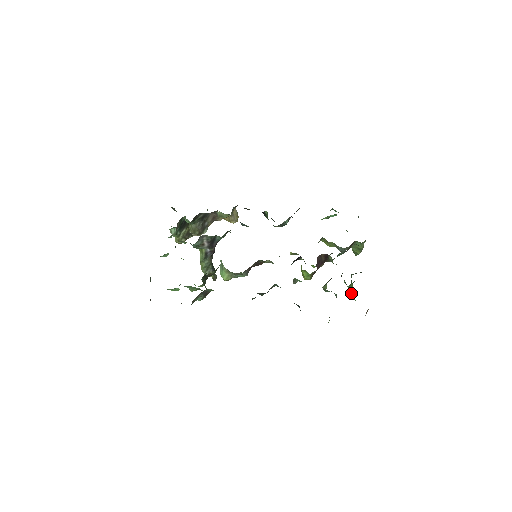
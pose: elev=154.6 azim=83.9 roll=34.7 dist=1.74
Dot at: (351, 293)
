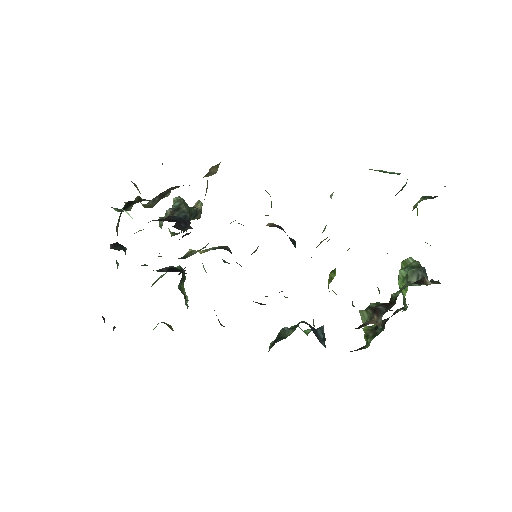
Dot at: (402, 294)
